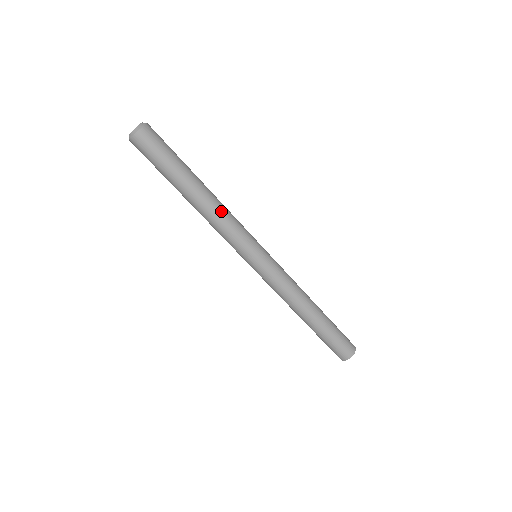
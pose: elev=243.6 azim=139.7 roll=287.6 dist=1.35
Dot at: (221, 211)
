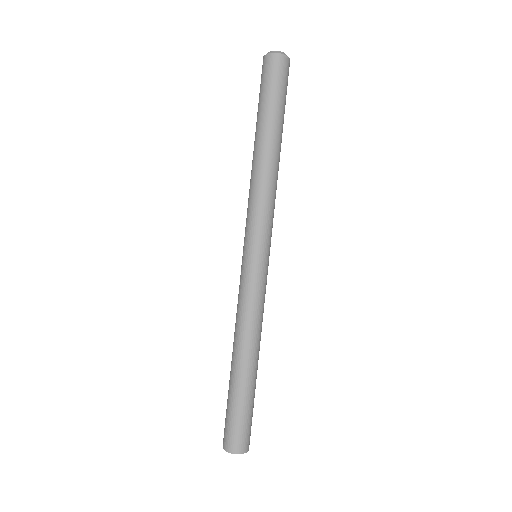
Dot at: (263, 181)
